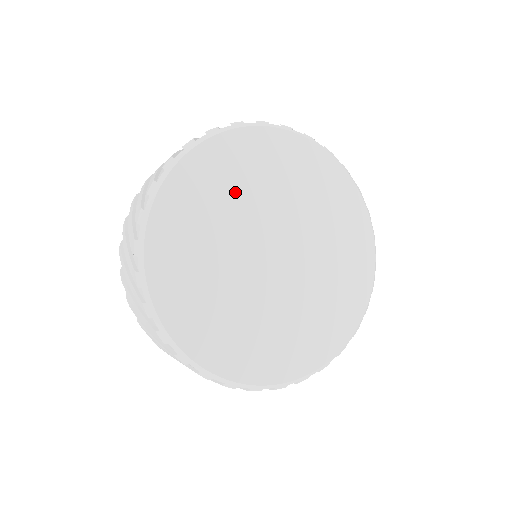
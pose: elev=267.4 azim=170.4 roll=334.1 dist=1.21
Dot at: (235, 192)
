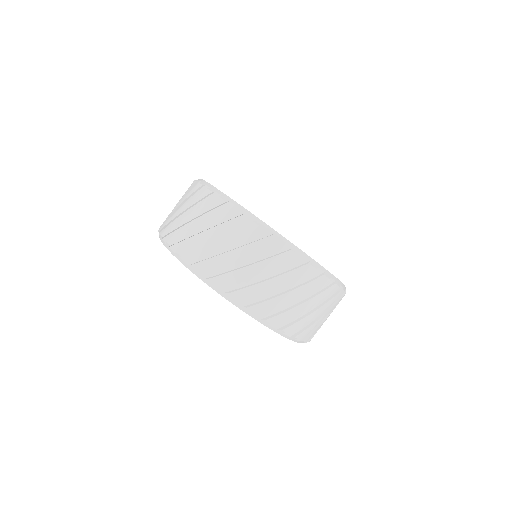
Dot at: occluded
